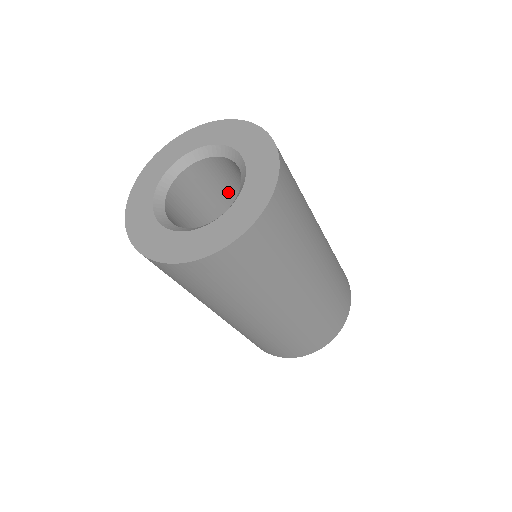
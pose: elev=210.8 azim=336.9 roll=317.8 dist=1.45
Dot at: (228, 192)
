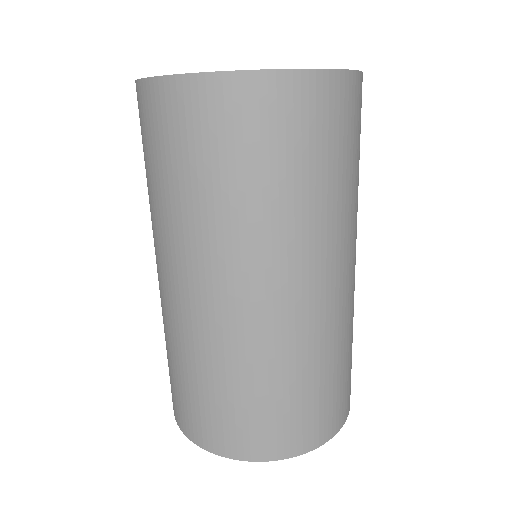
Dot at: occluded
